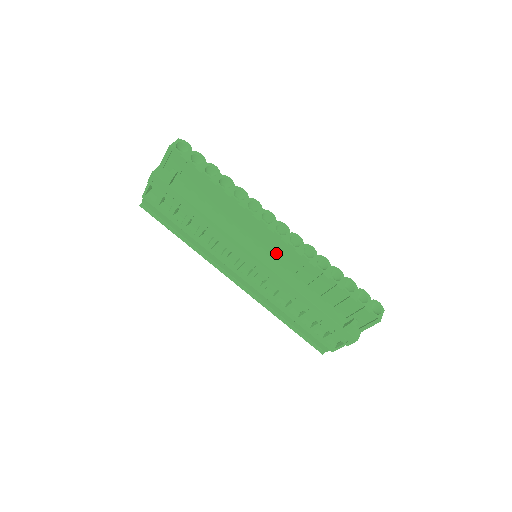
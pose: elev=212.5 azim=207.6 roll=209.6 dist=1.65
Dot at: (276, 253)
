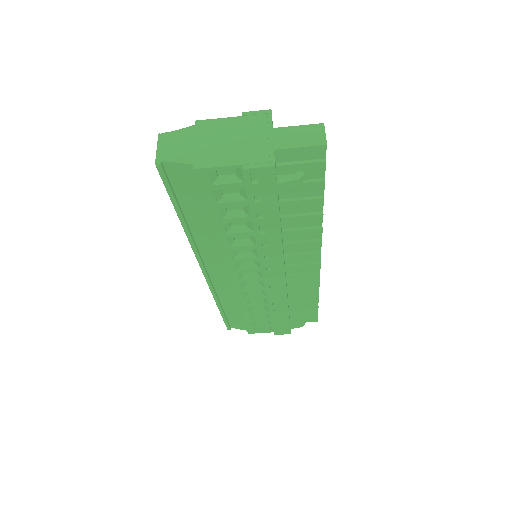
Dot at: (297, 269)
